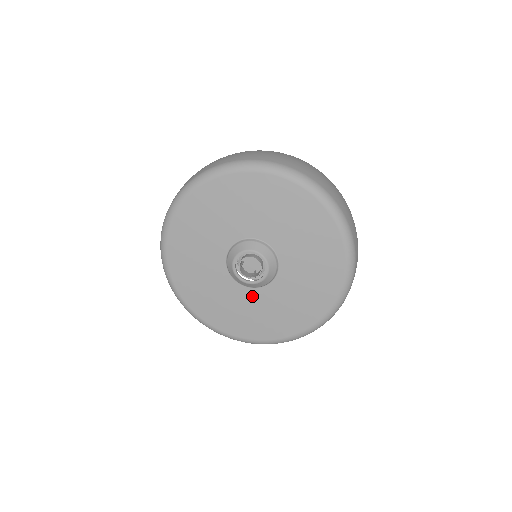
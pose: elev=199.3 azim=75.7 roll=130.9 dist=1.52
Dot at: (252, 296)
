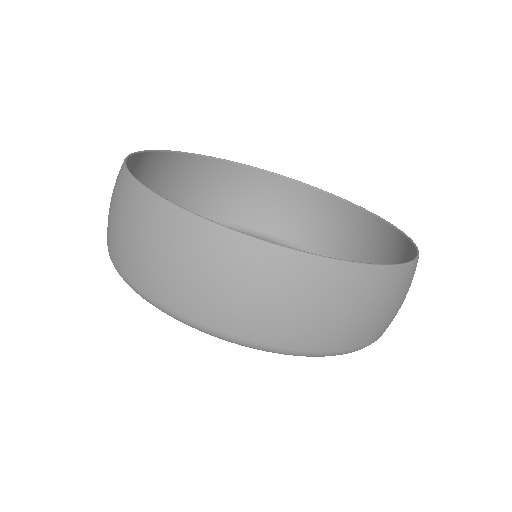
Dot at: occluded
